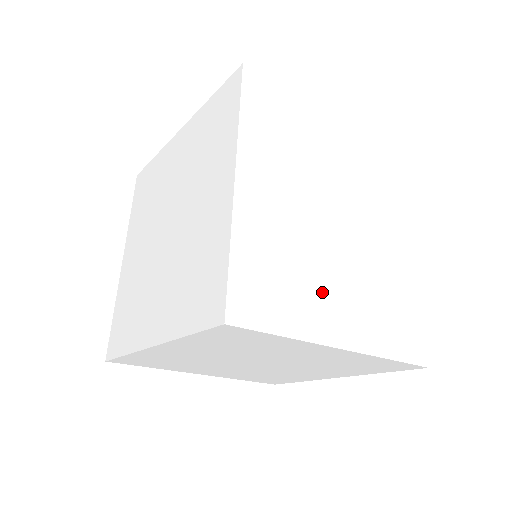
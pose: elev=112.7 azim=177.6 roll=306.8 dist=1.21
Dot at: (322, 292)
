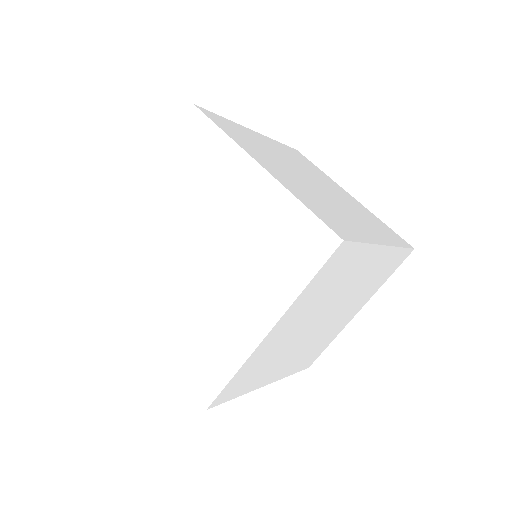
Dot at: (276, 366)
